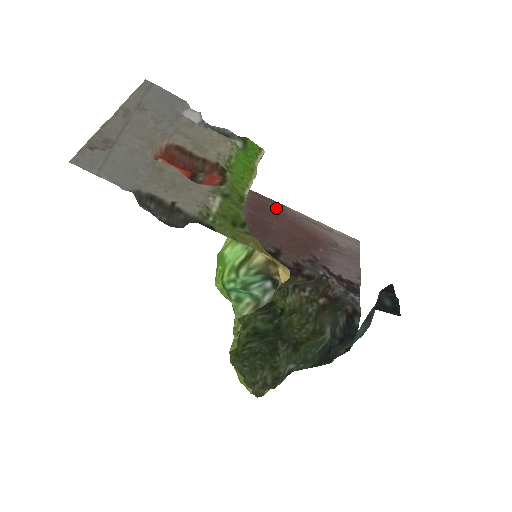
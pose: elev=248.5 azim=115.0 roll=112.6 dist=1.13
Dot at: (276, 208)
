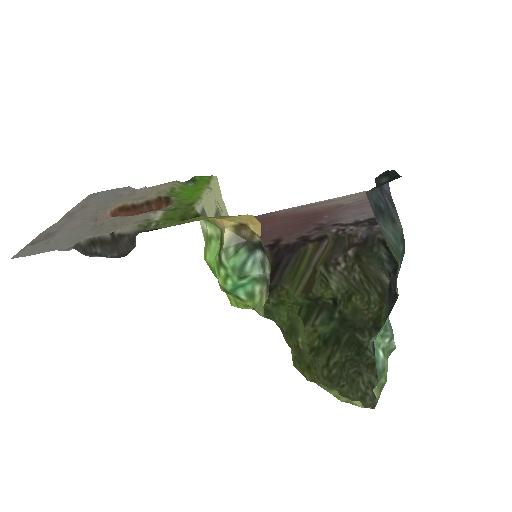
Dot at: (265, 217)
